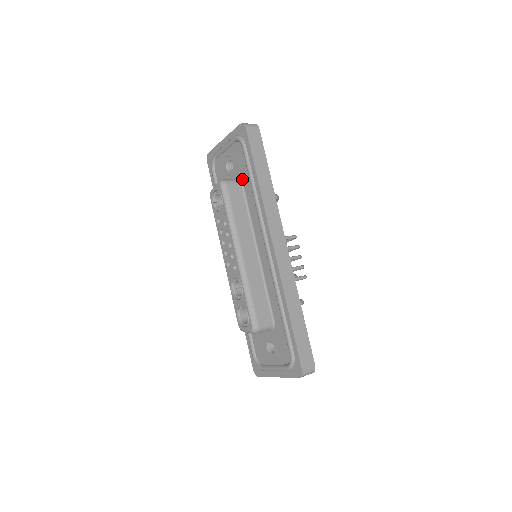
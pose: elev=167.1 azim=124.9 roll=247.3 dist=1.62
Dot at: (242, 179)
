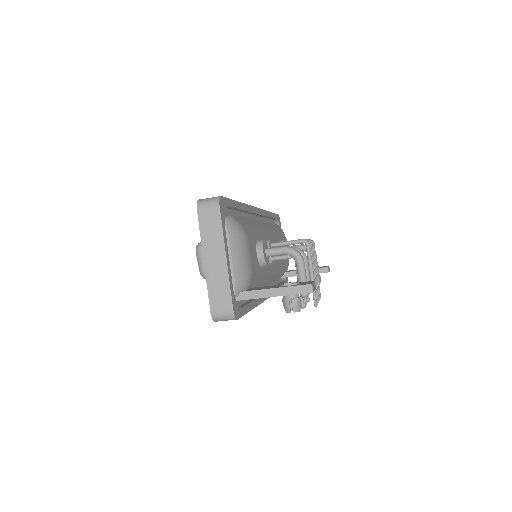
Dot at: occluded
